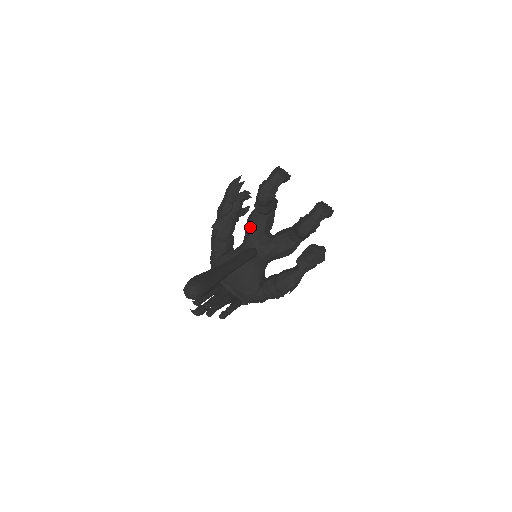
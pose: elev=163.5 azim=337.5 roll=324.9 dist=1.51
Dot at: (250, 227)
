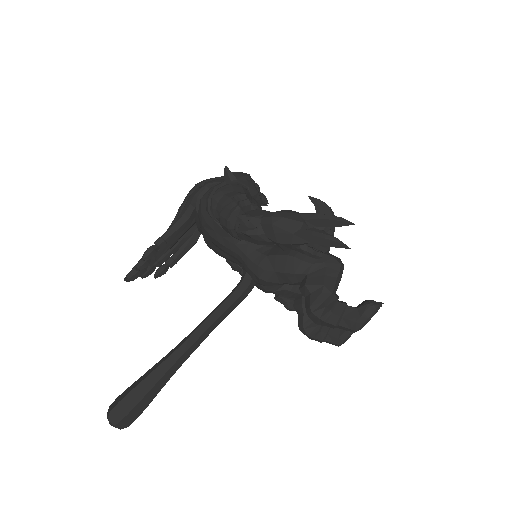
Dot at: (277, 274)
